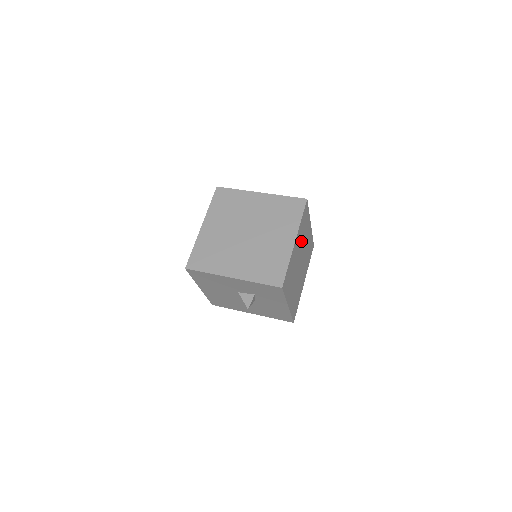
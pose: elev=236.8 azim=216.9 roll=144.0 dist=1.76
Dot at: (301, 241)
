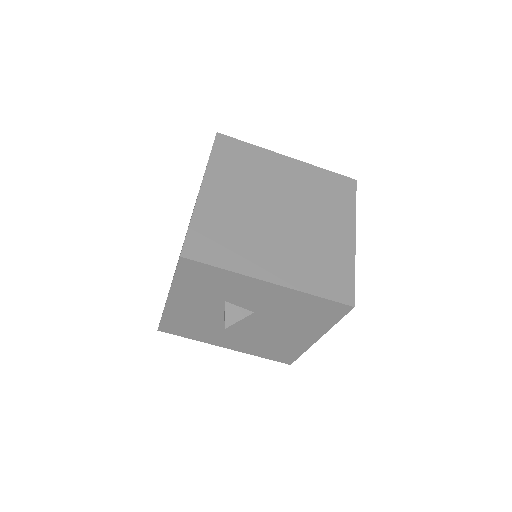
Dot at: (247, 184)
